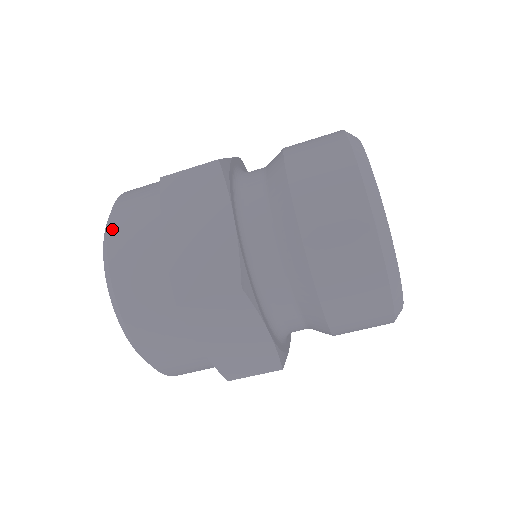
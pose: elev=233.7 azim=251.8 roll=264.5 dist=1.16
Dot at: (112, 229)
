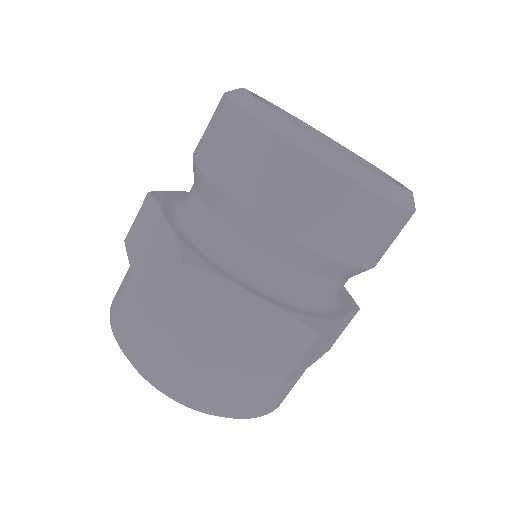
Dot at: (162, 385)
